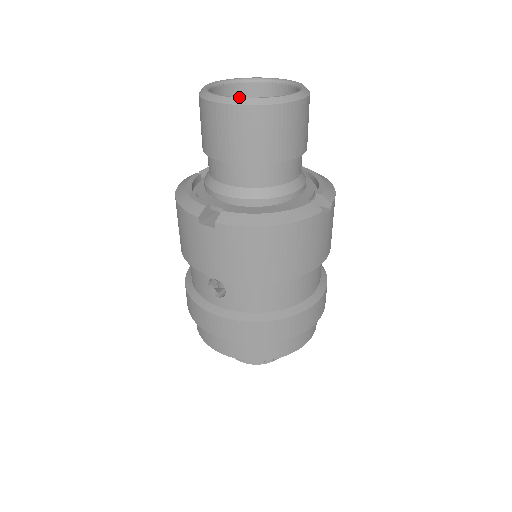
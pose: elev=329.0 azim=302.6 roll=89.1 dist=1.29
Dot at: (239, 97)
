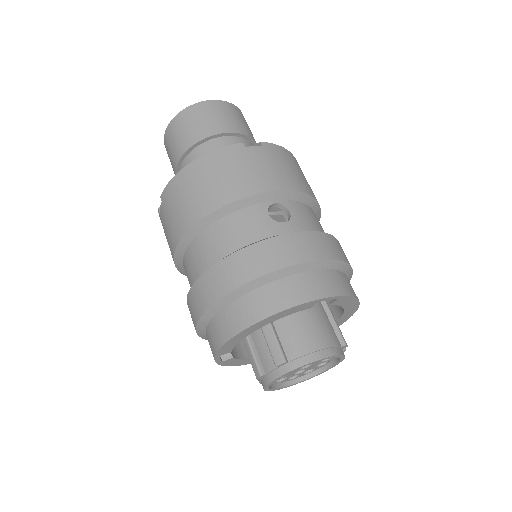
Dot at: occluded
